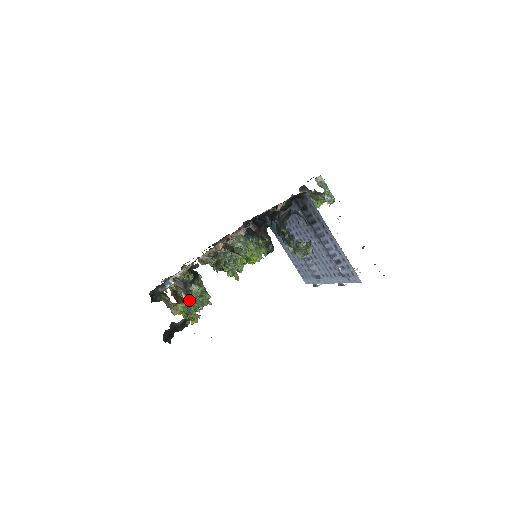
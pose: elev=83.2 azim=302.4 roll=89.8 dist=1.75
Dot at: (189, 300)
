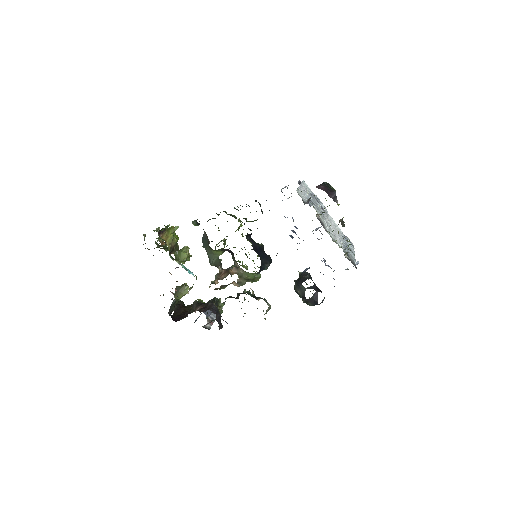
Dot at: occluded
